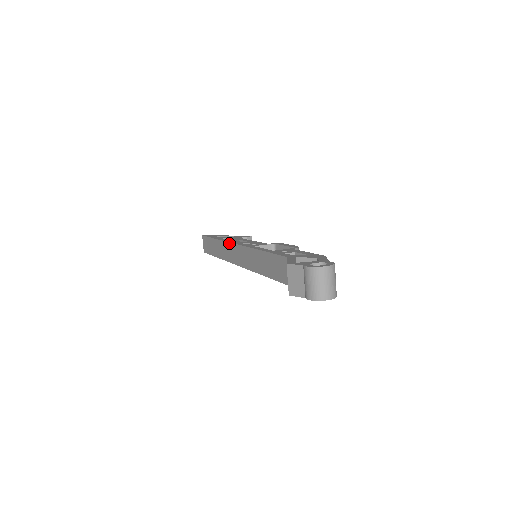
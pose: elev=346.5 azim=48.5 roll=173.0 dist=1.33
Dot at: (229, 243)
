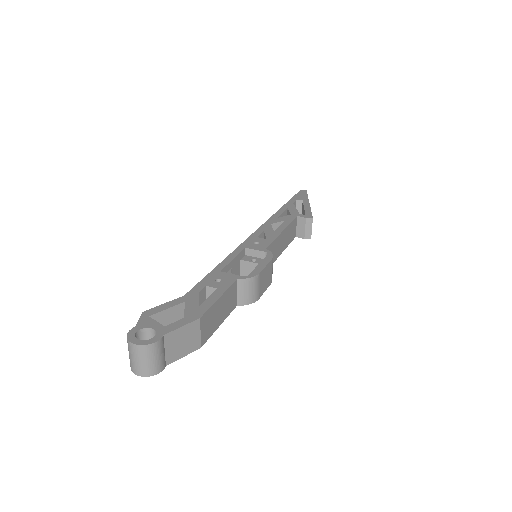
Dot at: (263, 224)
